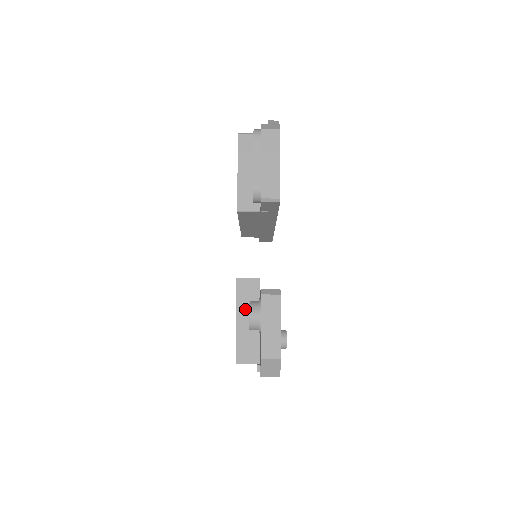
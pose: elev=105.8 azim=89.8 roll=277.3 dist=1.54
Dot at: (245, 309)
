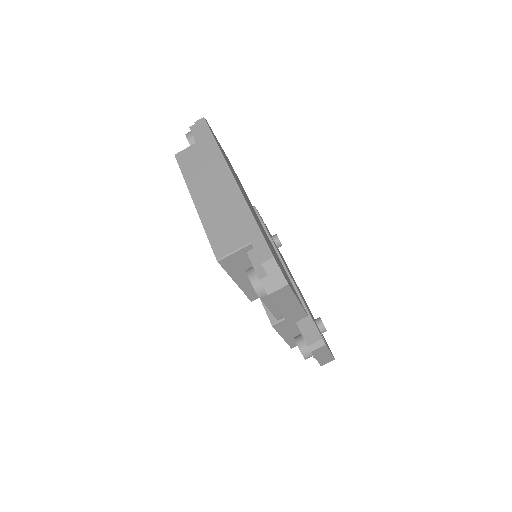
Dot at: (287, 332)
